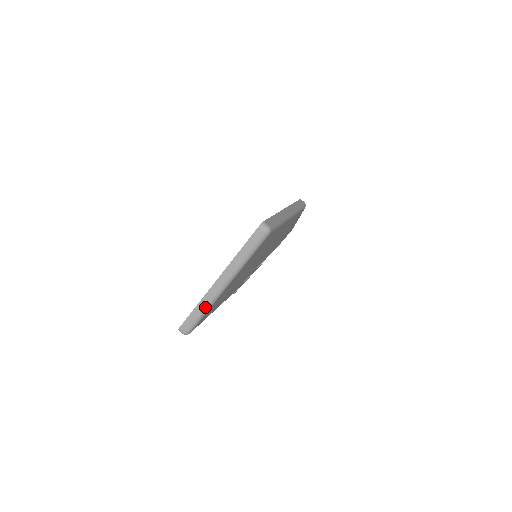
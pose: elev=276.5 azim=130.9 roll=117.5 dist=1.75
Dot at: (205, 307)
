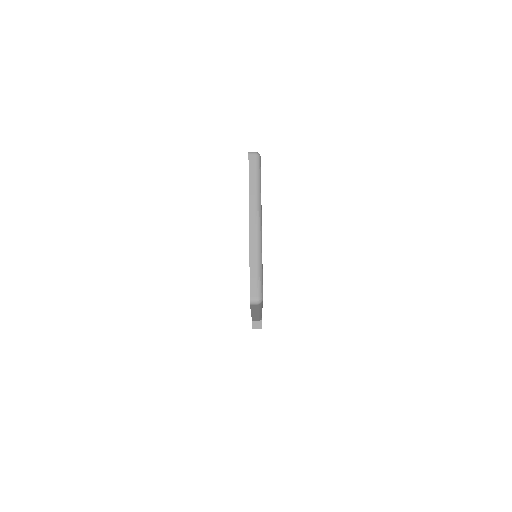
Dot at: (258, 255)
